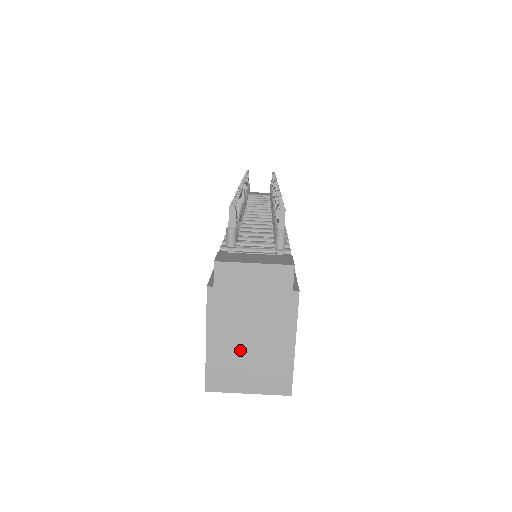
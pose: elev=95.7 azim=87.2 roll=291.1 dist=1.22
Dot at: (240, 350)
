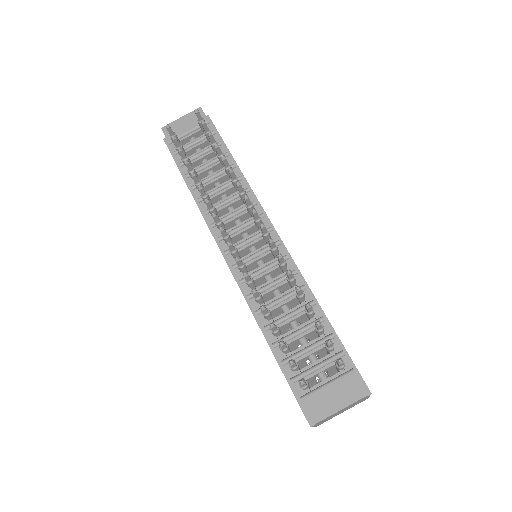
Dot at: occluded
